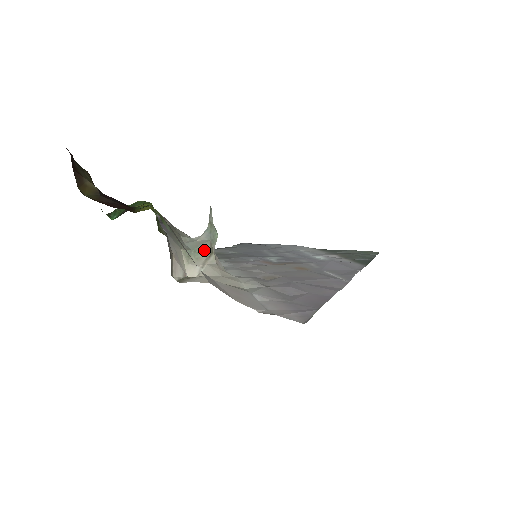
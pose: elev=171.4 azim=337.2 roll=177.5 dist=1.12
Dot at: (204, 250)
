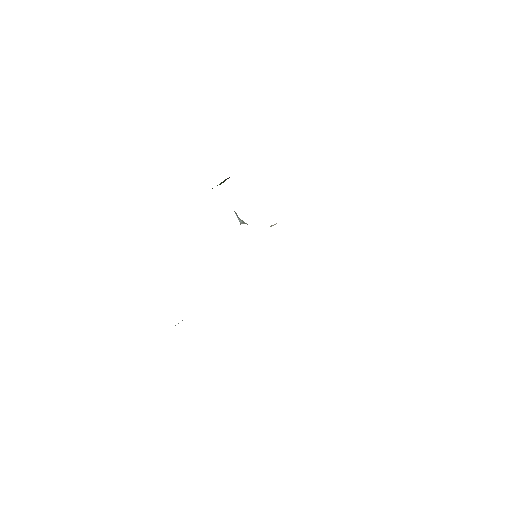
Dot at: occluded
